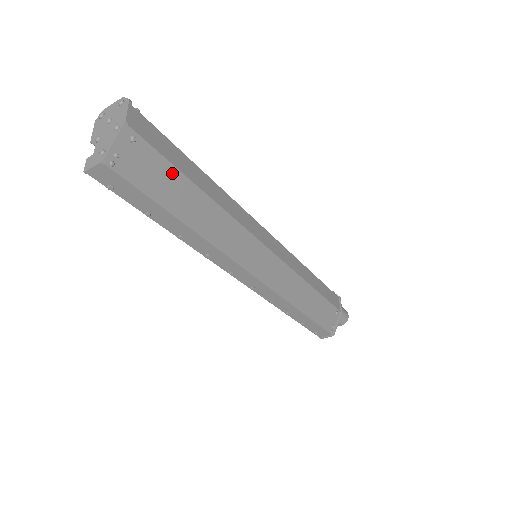
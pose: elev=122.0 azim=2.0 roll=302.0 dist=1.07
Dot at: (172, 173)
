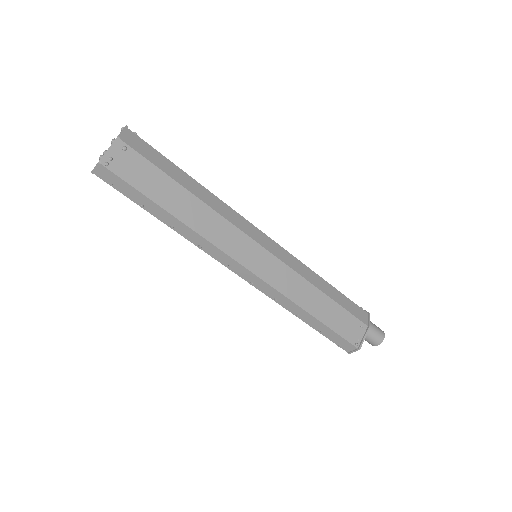
Dot at: (159, 175)
